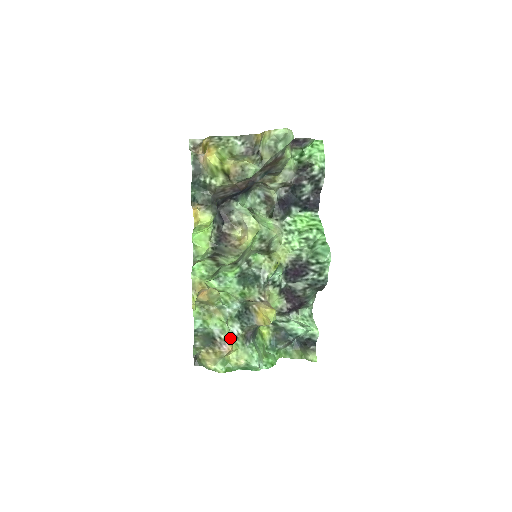
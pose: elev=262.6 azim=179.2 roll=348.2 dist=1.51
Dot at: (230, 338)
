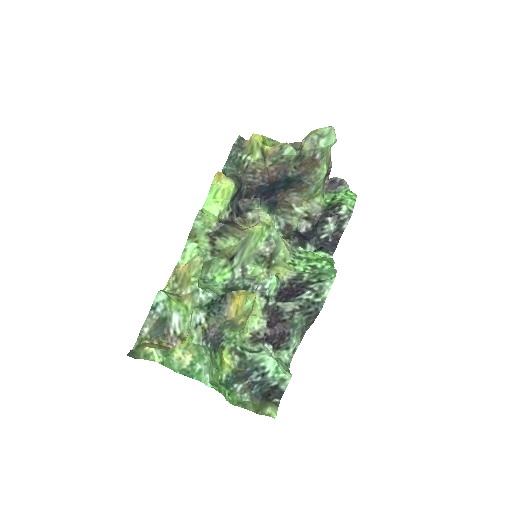
Dot at: (186, 334)
